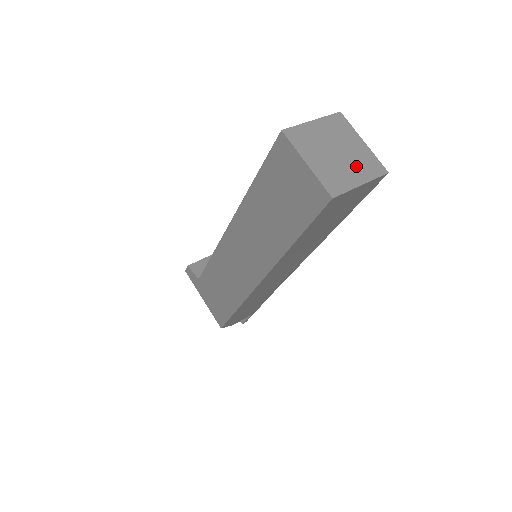
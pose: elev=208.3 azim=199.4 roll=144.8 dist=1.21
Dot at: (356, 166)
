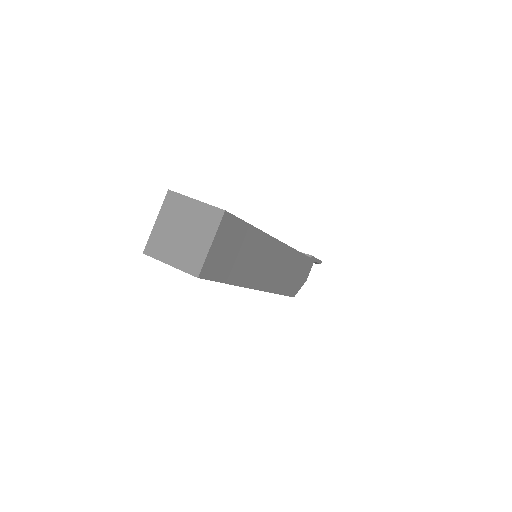
Dot at: (200, 231)
